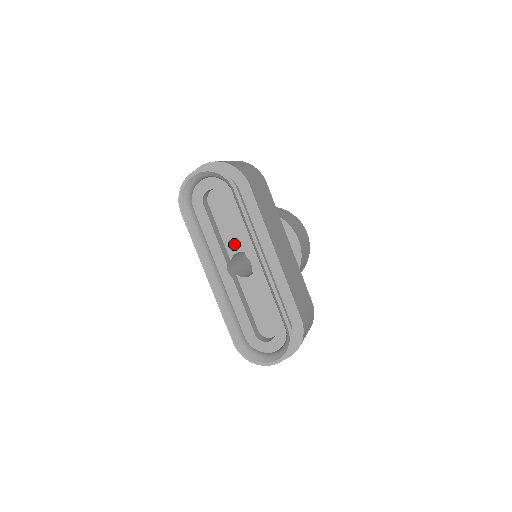
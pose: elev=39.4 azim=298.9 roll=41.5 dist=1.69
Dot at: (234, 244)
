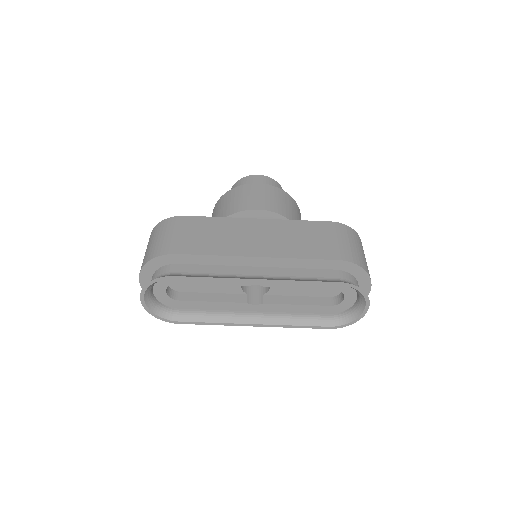
Dot at: (231, 286)
